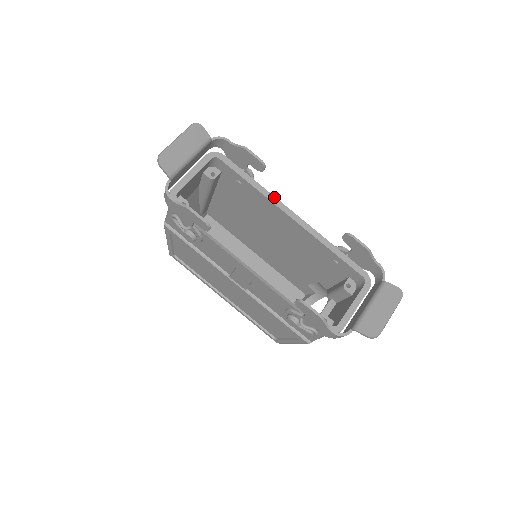
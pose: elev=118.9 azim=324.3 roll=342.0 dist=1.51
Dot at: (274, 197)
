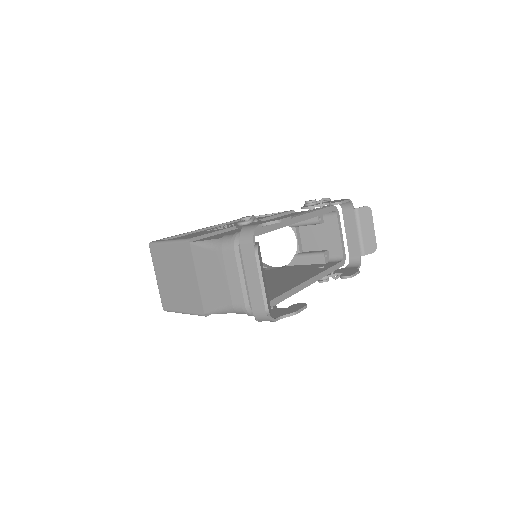
Dot at: (283, 221)
